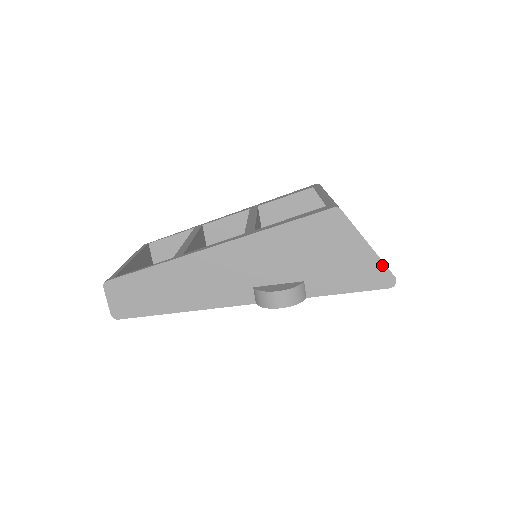
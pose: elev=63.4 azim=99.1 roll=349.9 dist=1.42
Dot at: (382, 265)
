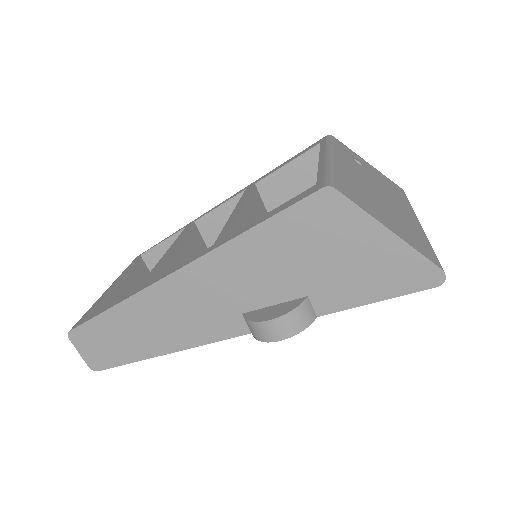
Dot at: (418, 256)
